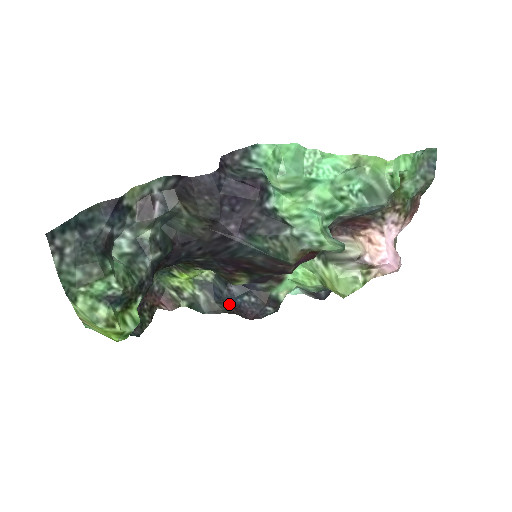
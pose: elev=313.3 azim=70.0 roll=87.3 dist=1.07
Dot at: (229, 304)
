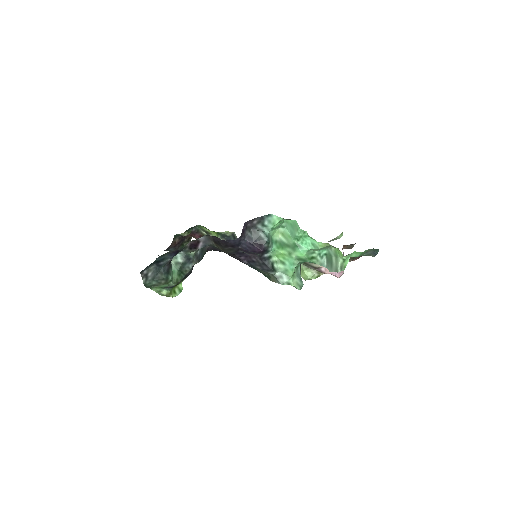
Dot at: occluded
